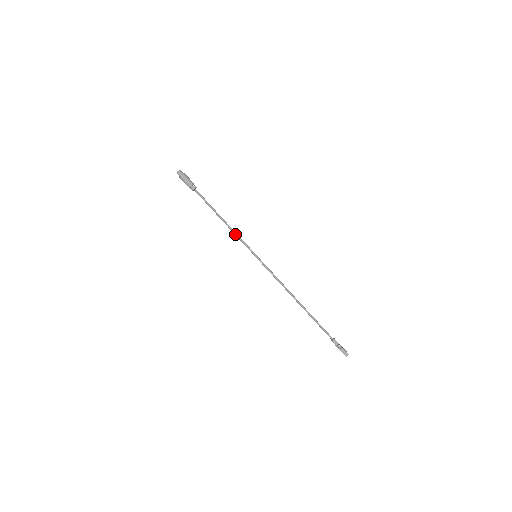
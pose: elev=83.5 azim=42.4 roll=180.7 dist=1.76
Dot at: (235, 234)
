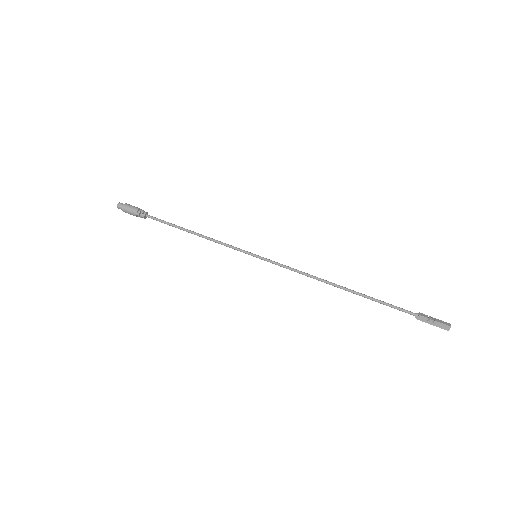
Dot at: (217, 241)
